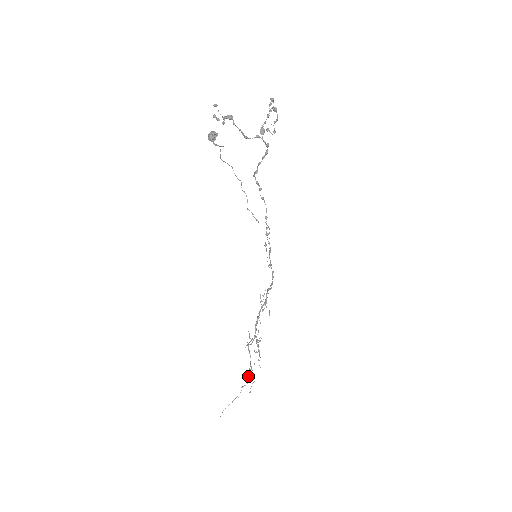
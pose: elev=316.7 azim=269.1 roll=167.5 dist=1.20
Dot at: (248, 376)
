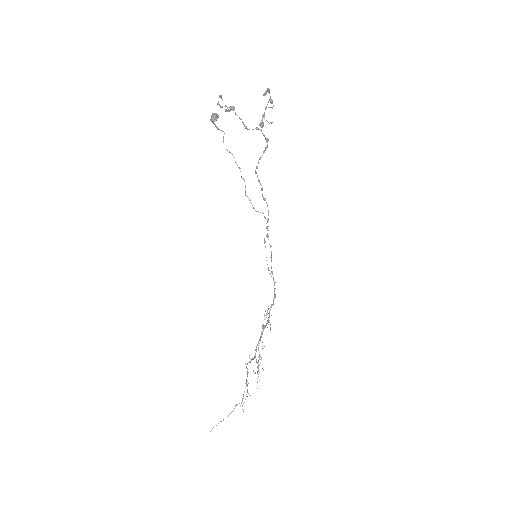
Dot at: (243, 395)
